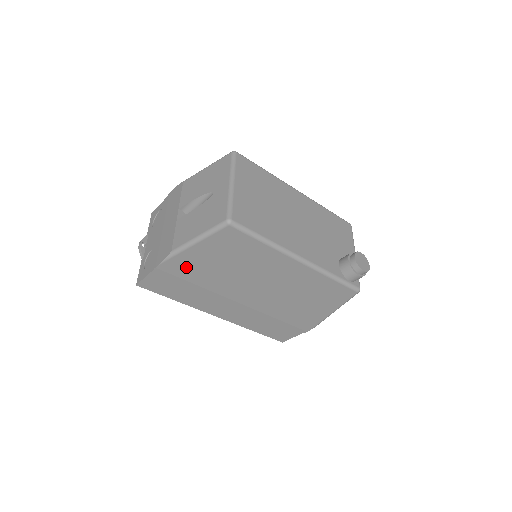
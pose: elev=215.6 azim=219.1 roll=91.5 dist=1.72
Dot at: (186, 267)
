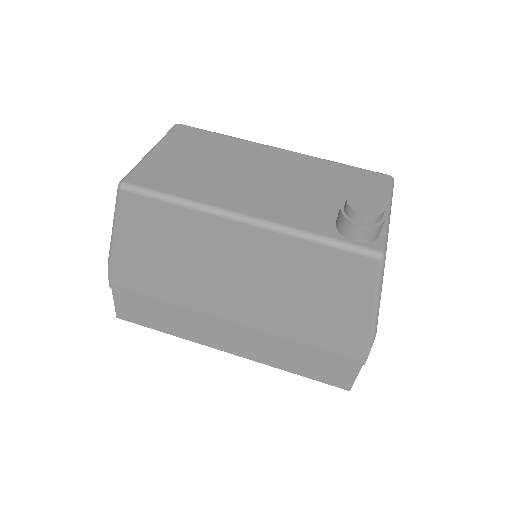
Dot at: (134, 275)
